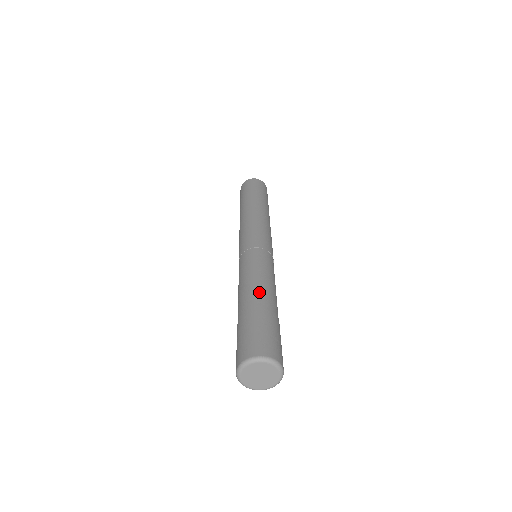
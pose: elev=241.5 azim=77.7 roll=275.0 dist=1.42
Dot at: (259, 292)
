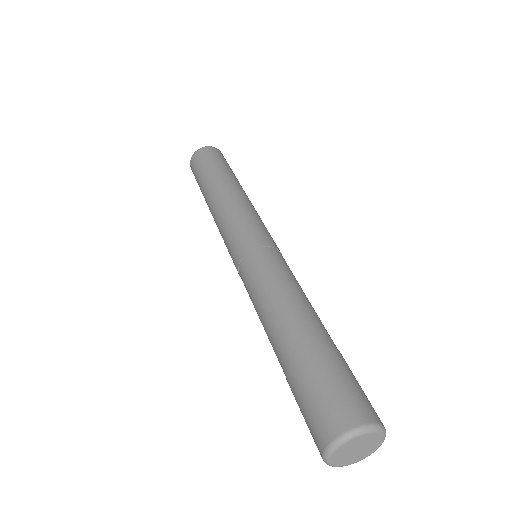
Dot at: (286, 323)
